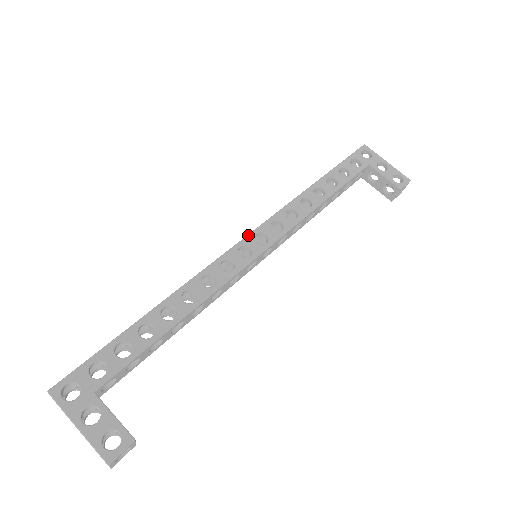
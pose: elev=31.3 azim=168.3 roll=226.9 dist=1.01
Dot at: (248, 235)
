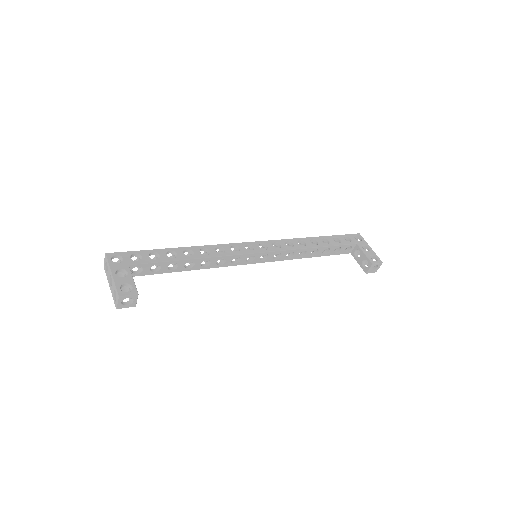
Dot at: (256, 241)
